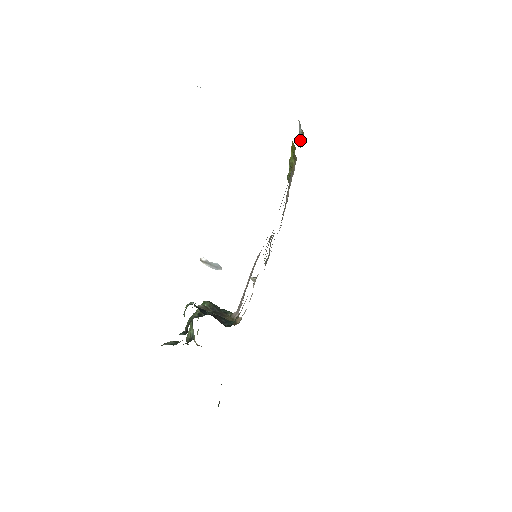
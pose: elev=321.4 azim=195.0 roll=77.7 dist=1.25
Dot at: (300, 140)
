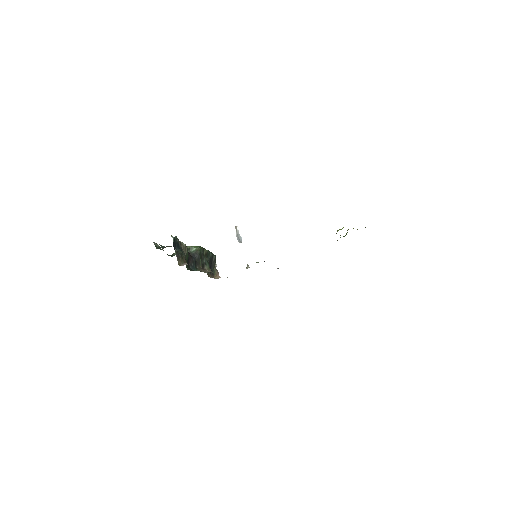
Dot at: occluded
